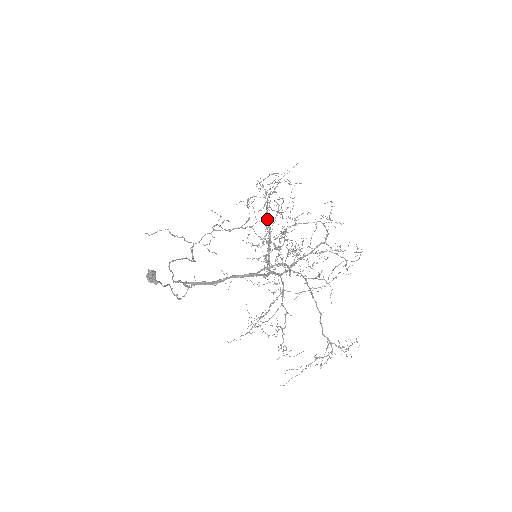
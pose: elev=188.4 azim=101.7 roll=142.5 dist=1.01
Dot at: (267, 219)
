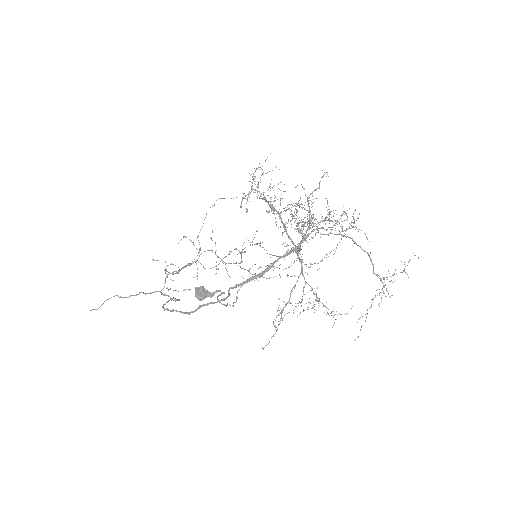
Dot at: (272, 206)
